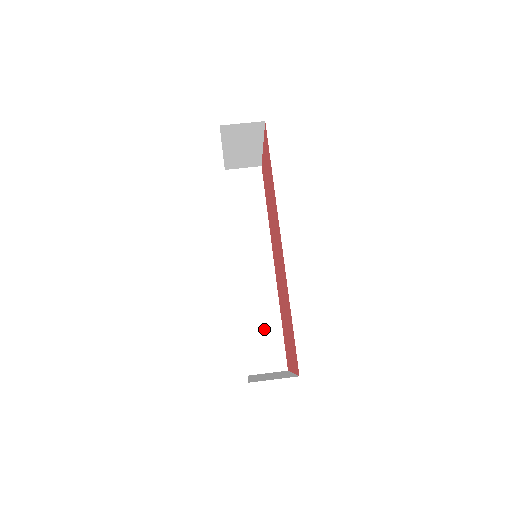
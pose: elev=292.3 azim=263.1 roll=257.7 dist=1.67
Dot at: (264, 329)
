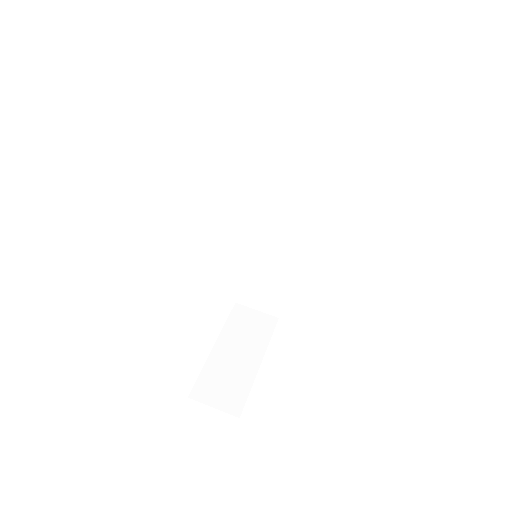
Dot at: (266, 277)
